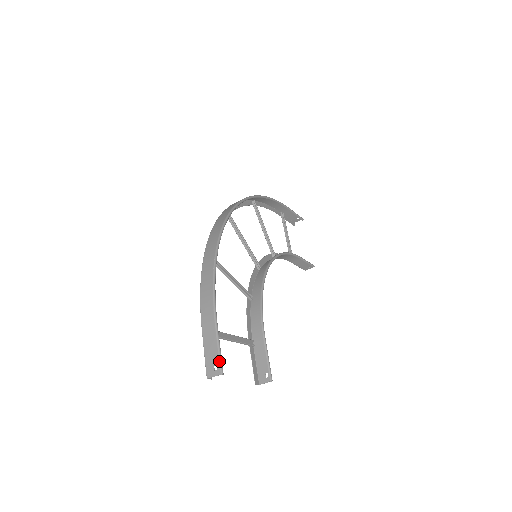
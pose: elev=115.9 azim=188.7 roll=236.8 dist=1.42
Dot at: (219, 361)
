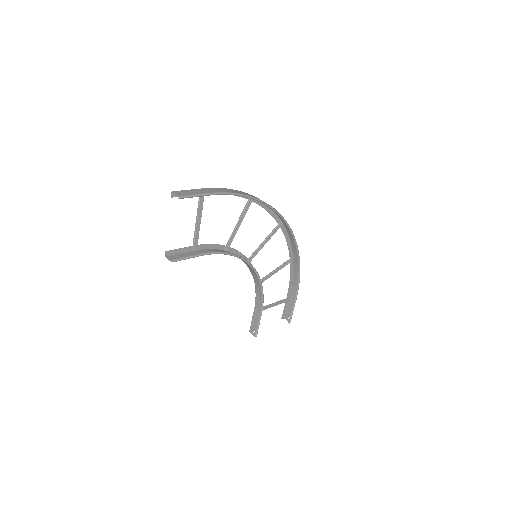
Dot at: (188, 195)
